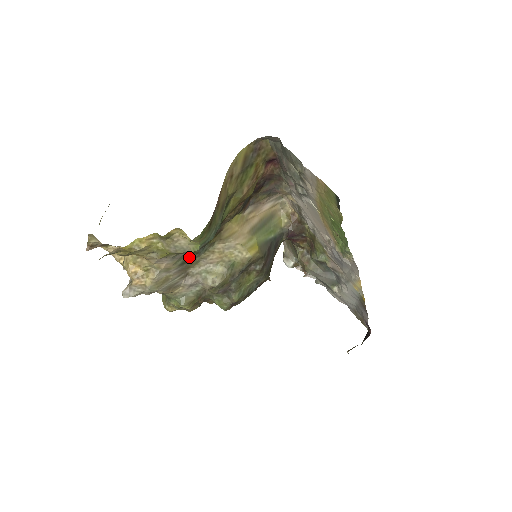
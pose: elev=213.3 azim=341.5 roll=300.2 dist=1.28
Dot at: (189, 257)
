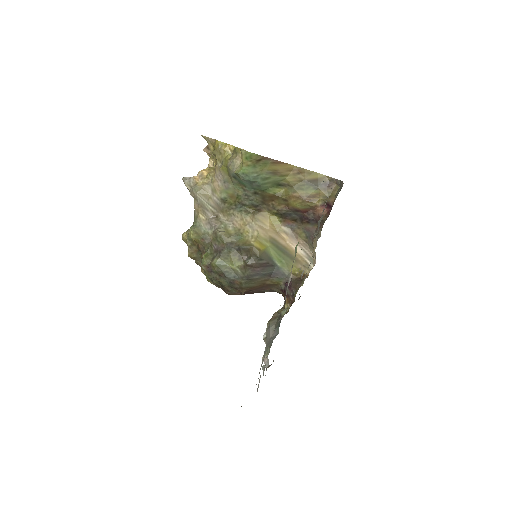
Dot at: (230, 201)
